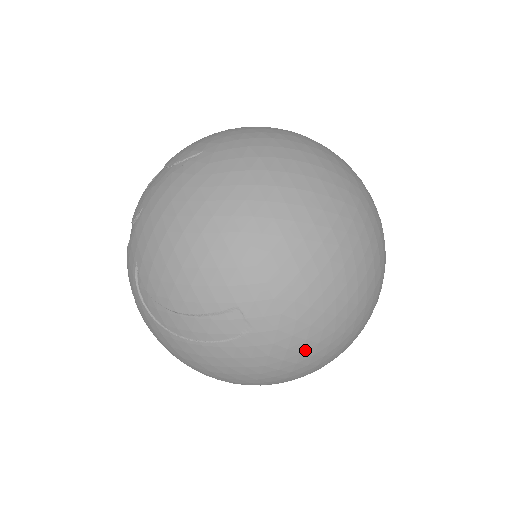
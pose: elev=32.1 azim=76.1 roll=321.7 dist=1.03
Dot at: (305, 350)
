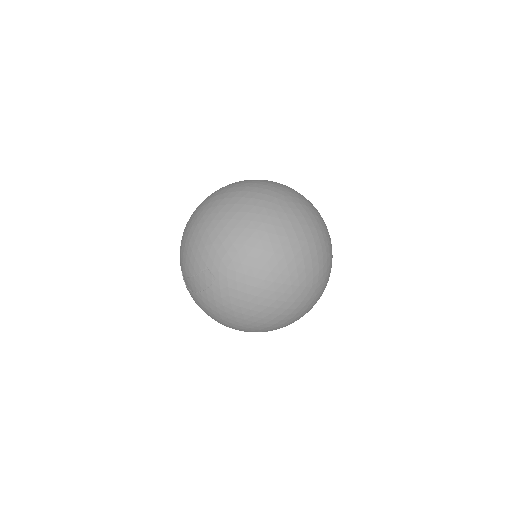
Dot at: (249, 292)
